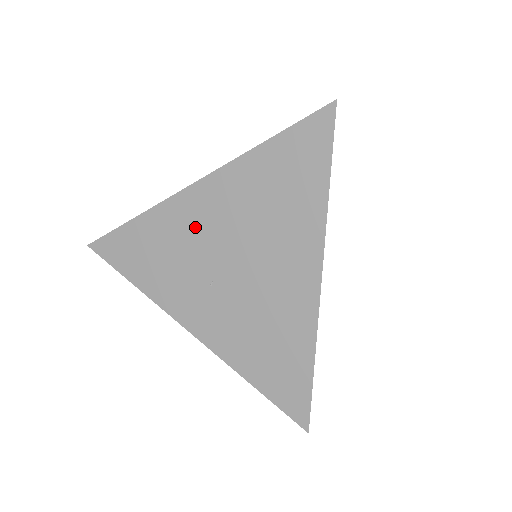
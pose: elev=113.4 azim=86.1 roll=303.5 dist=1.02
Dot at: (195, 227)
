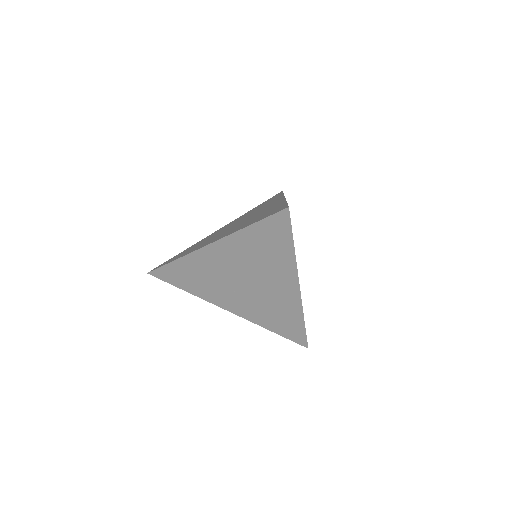
Dot at: (216, 266)
